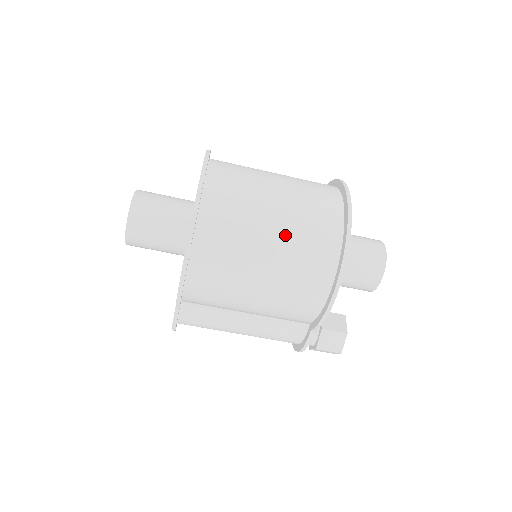
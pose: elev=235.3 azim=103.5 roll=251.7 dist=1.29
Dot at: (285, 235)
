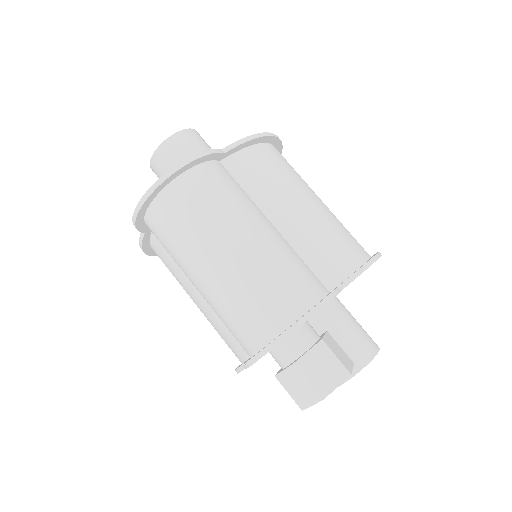
Dot at: occluded
